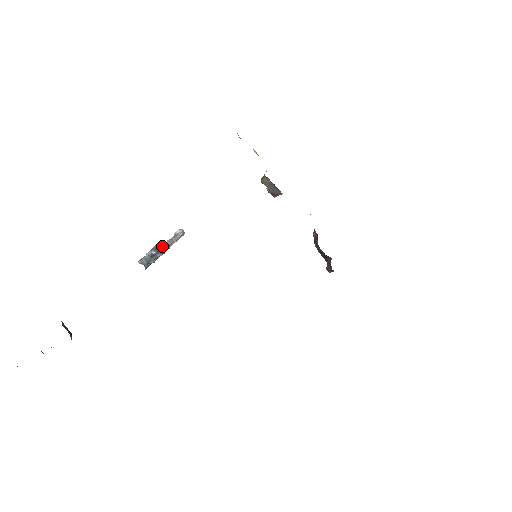
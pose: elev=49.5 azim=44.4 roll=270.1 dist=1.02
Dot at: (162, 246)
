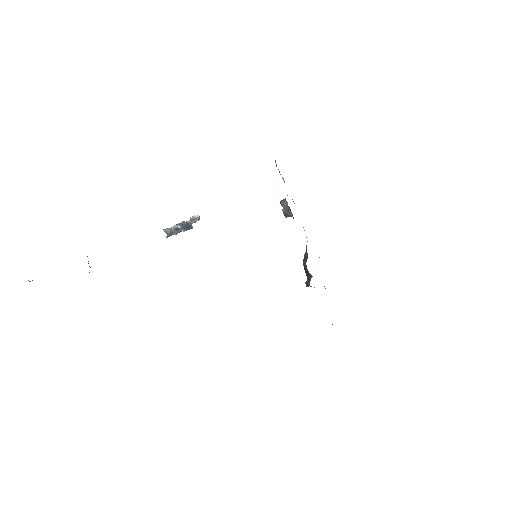
Dot at: (188, 224)
